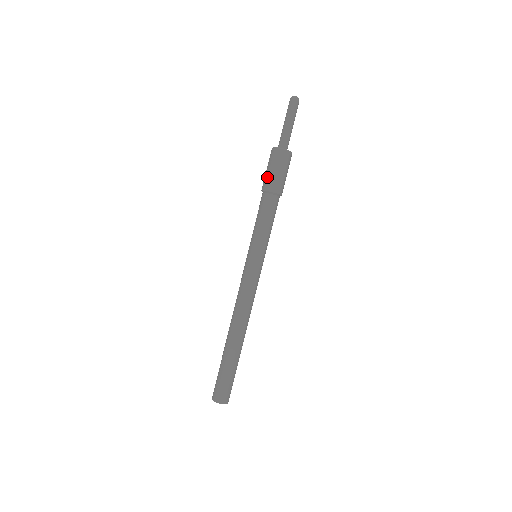
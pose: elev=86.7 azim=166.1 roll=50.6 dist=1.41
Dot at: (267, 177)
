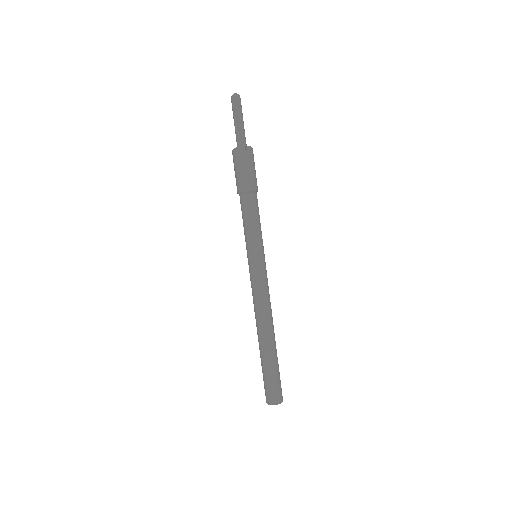
Dot at: occluded
